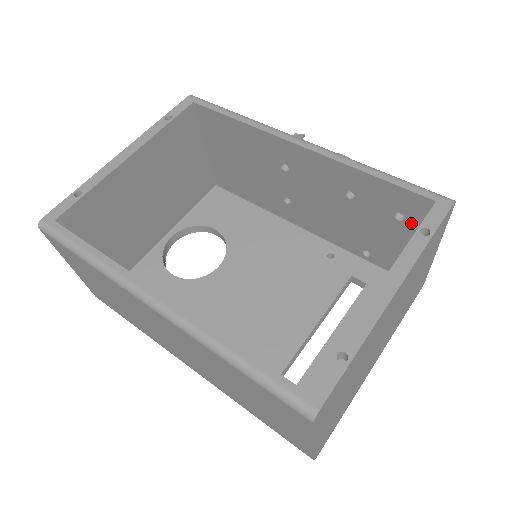
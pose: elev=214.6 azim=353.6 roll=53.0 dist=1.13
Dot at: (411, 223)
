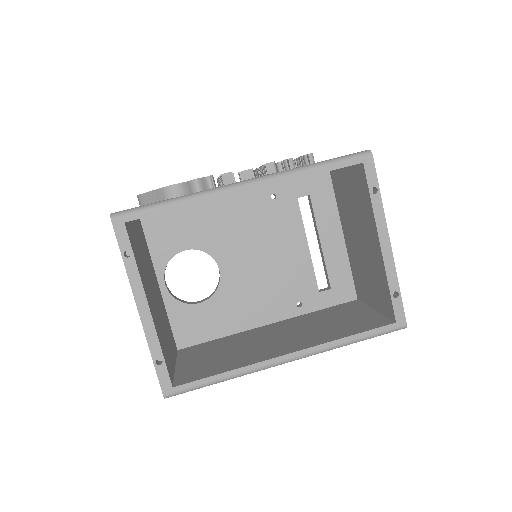
Dot at: occluded
